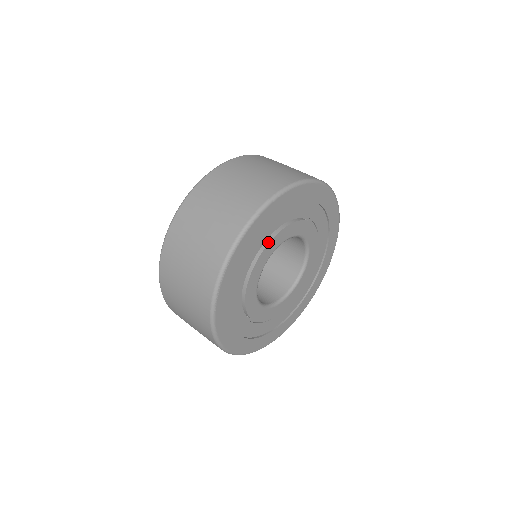
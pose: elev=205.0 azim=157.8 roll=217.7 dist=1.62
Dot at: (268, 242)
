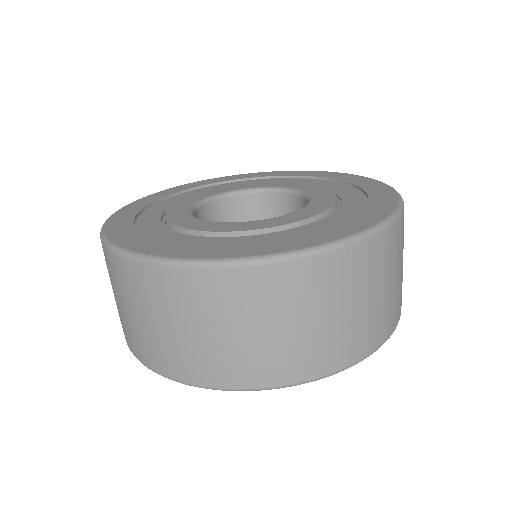
Dot at: occluded
